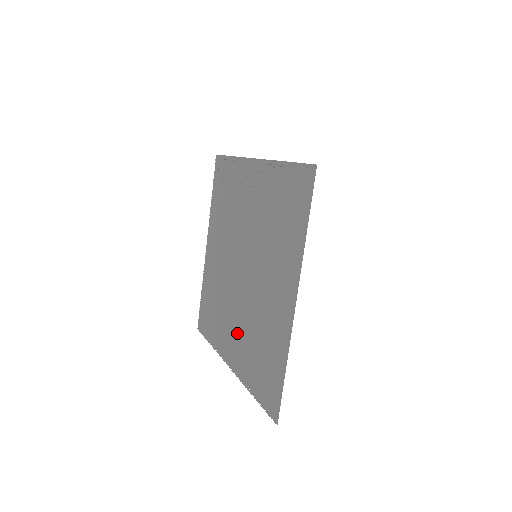
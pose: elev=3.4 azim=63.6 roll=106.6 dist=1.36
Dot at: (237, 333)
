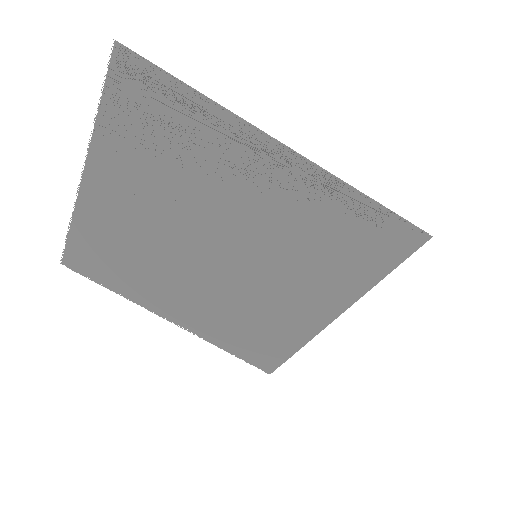
Dot at: (193, 303)
